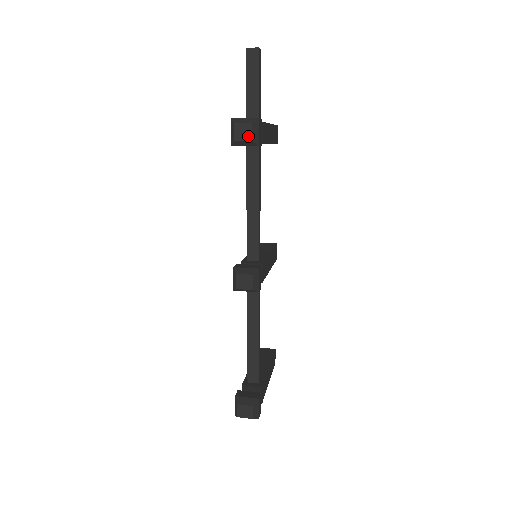
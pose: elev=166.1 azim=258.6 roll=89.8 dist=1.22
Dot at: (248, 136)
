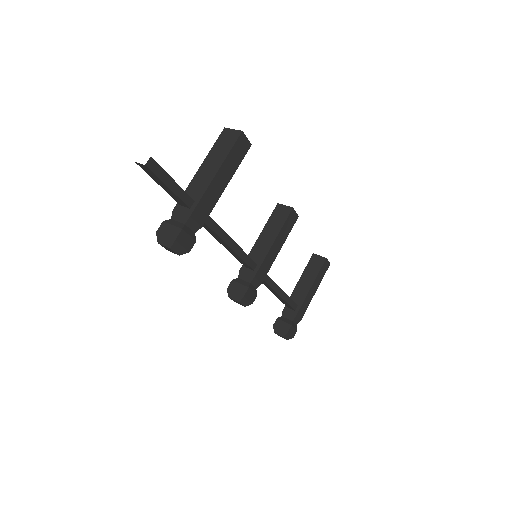
Dot at: (174, 252)
